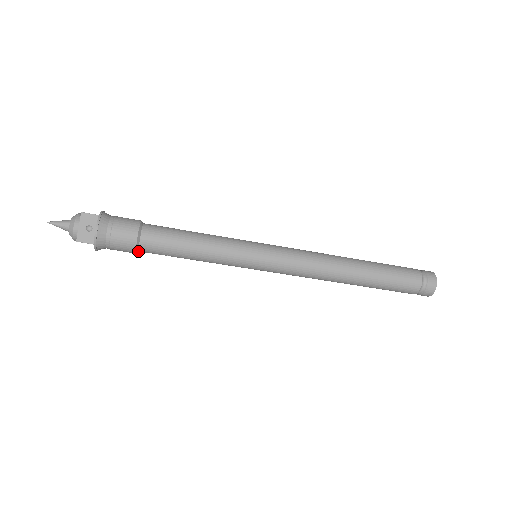
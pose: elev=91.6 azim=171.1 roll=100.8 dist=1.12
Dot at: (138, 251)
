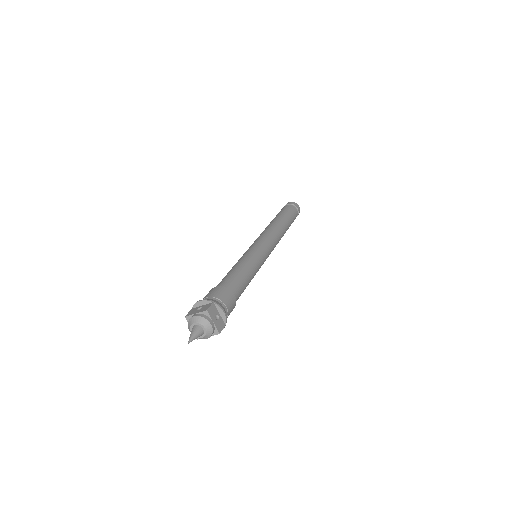
Dot at: occluded
